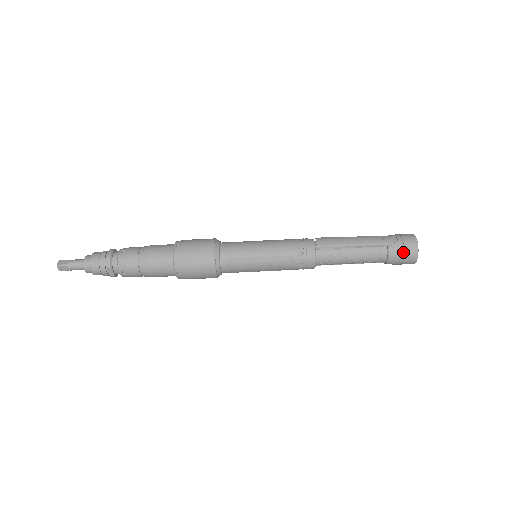
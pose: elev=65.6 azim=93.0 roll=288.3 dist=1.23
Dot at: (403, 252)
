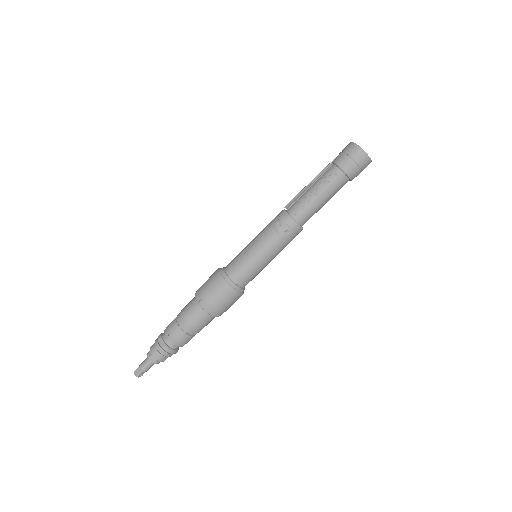
Dot at: (343, 153)
